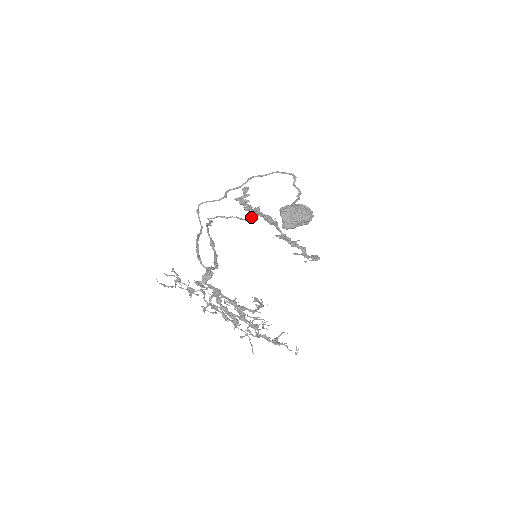
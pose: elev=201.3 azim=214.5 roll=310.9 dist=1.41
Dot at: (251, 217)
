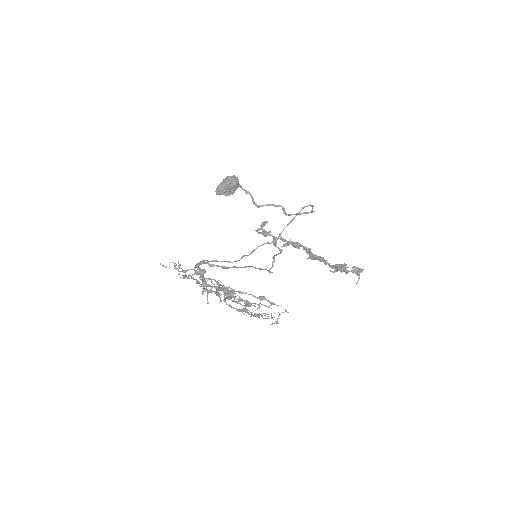
Dot at: (272, 242)
